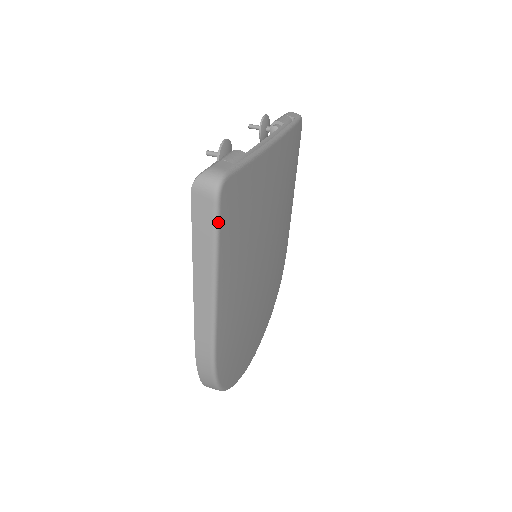
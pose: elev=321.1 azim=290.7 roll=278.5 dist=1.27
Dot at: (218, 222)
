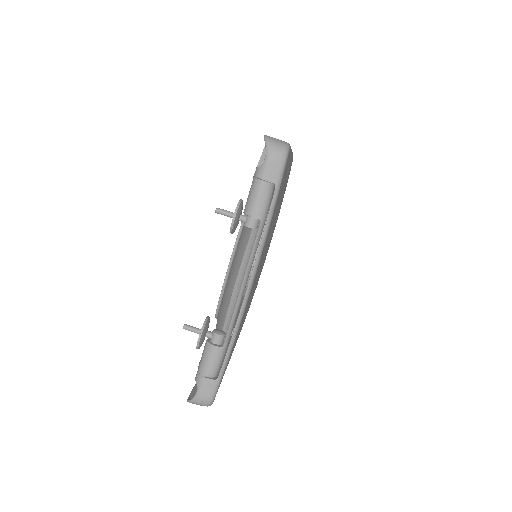
Dot at: occluded
